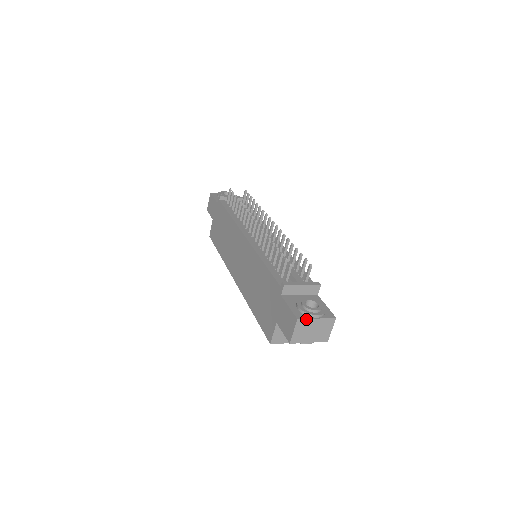
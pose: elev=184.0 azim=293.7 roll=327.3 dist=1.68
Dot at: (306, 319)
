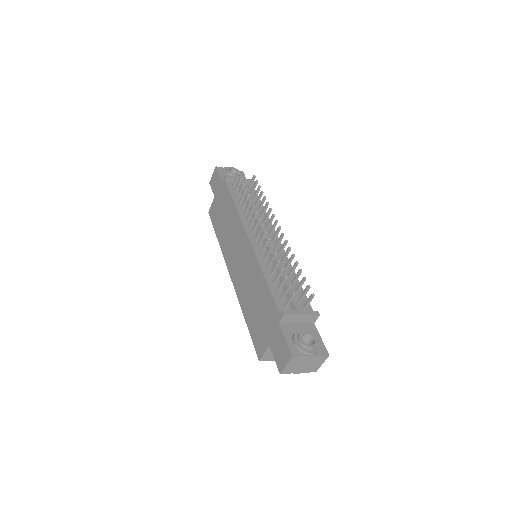
Dot at: (300, 356)
